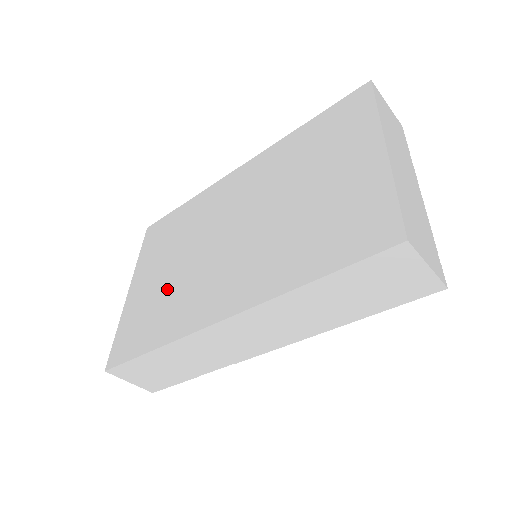
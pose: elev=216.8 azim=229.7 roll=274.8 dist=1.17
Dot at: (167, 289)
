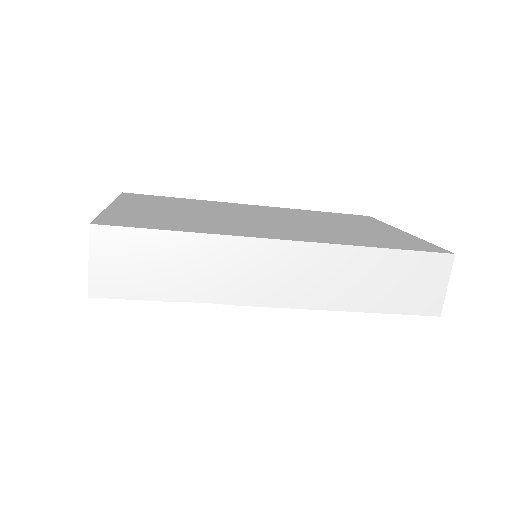
Dot at: (186, 216)
